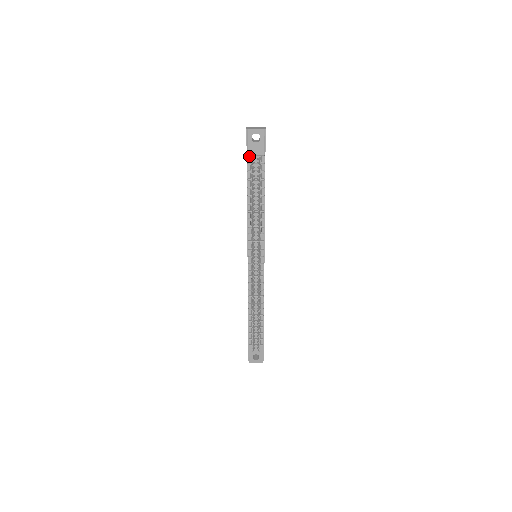
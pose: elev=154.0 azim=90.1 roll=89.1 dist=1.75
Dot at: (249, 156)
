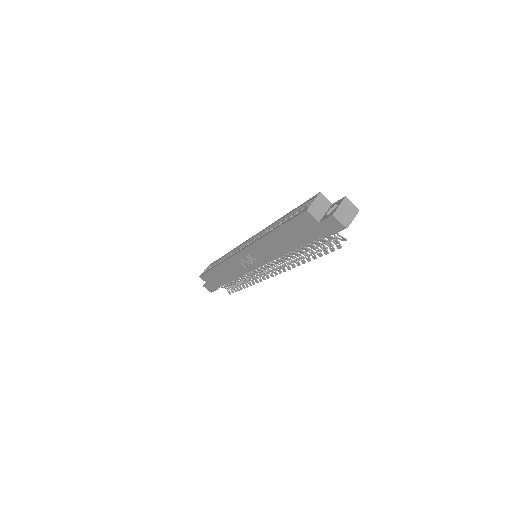
Dot at: (324, 234)
